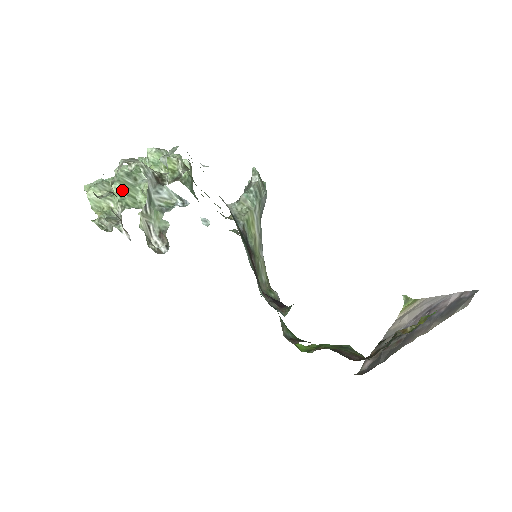
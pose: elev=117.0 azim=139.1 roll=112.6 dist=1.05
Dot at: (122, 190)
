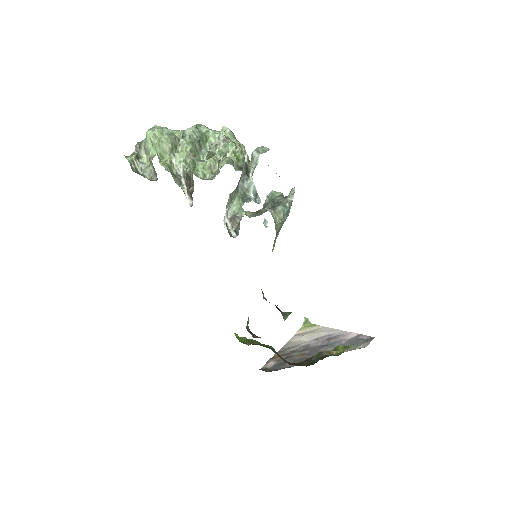
Dot at: occluded
